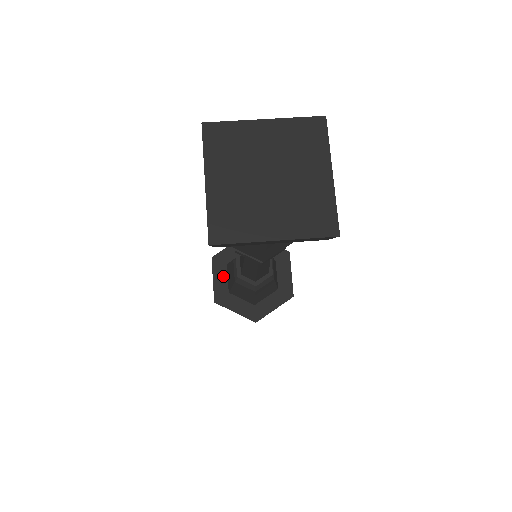
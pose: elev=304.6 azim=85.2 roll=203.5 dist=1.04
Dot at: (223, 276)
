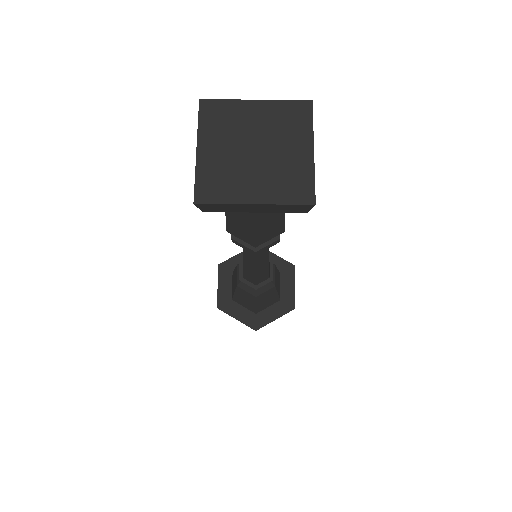
Dot at: (228, 283)
